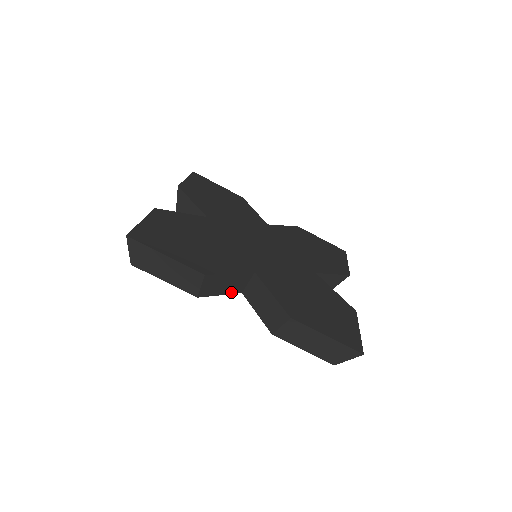
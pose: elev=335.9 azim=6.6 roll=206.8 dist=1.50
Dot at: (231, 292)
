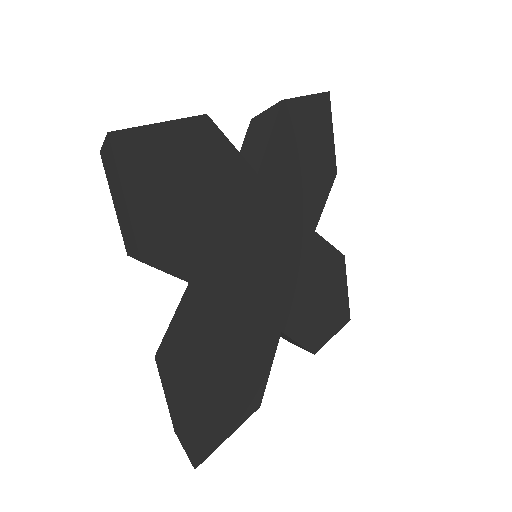
Dot at: occluded
